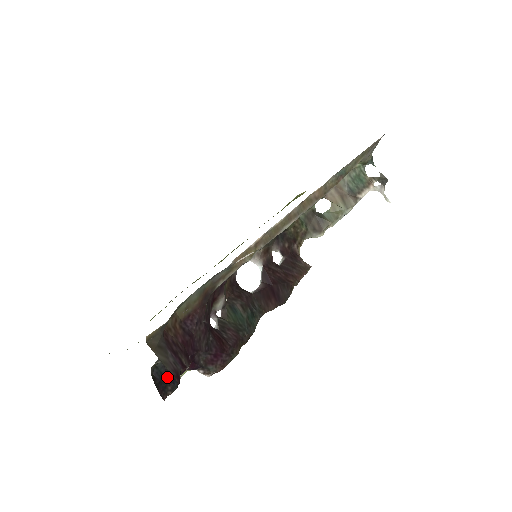
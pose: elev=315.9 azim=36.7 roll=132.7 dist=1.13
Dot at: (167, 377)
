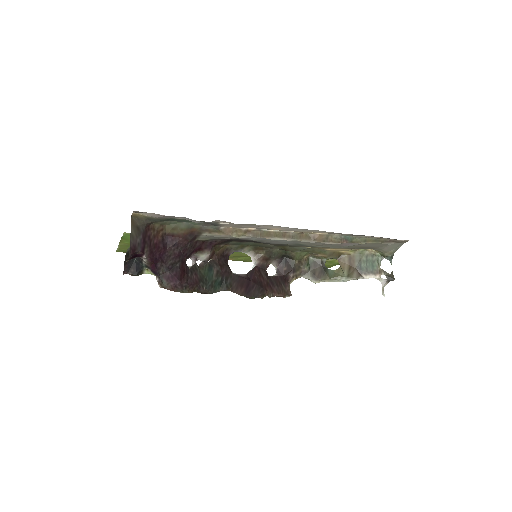
Dot at: (136, 263)
